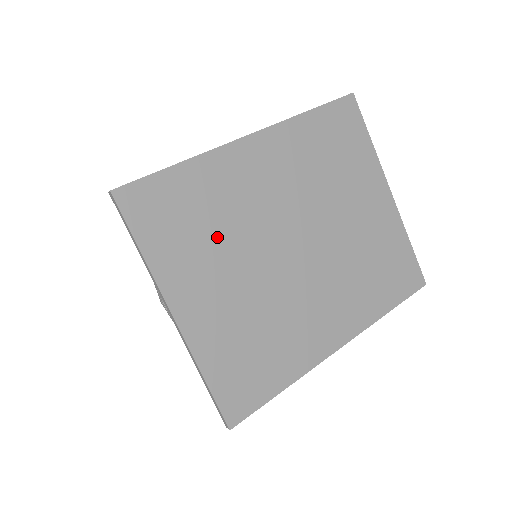
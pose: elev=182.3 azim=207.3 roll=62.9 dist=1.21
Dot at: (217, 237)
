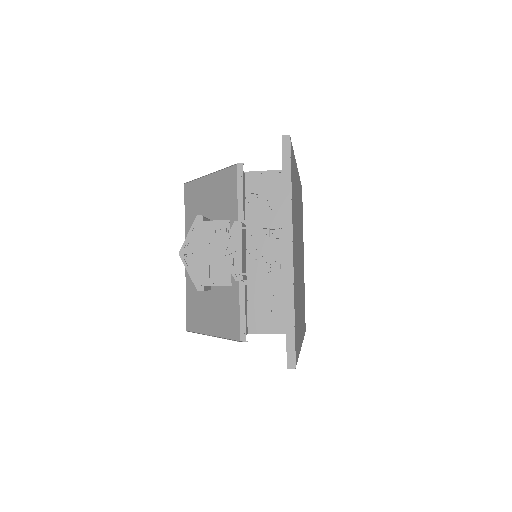
Dot at: (295, 215)
